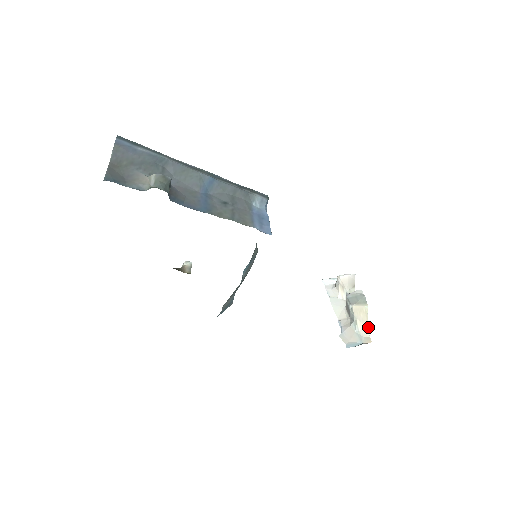
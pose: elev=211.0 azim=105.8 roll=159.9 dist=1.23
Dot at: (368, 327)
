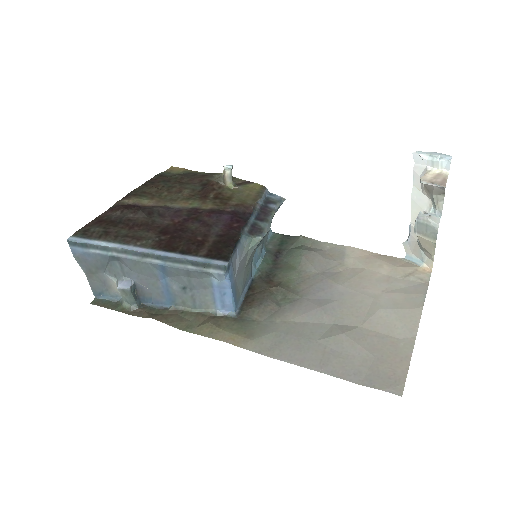
Dot at: occluded
